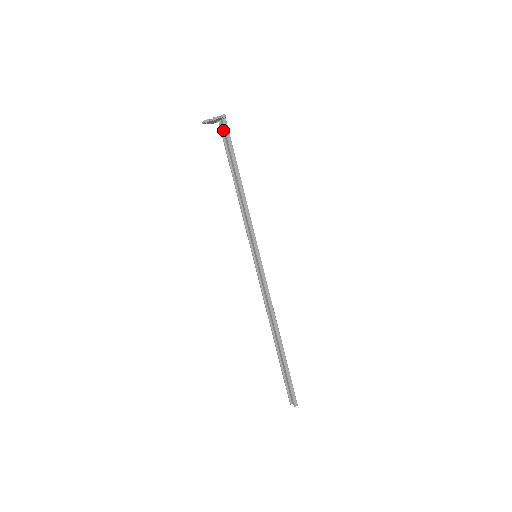
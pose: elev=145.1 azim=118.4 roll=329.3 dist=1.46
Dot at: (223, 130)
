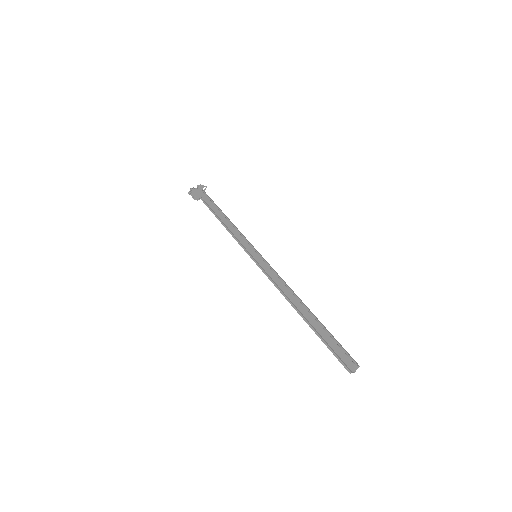
Dot at: (204, 200)
